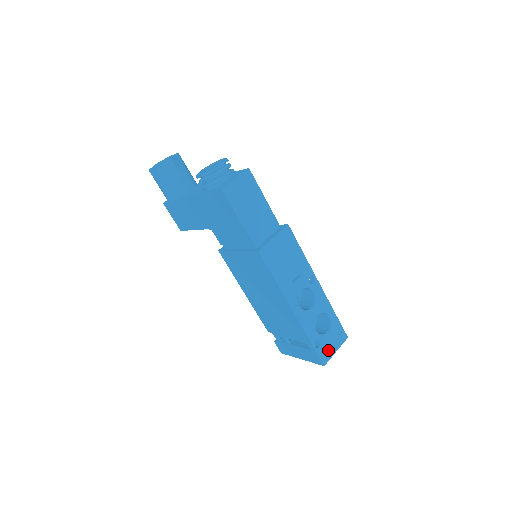
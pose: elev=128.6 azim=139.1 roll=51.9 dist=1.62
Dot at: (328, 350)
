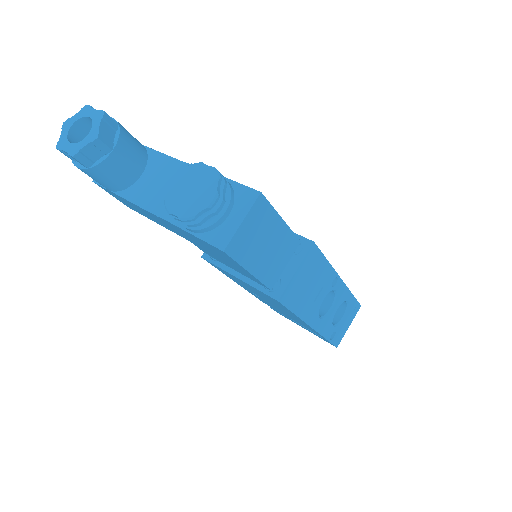
Dot at: (342, 332)
